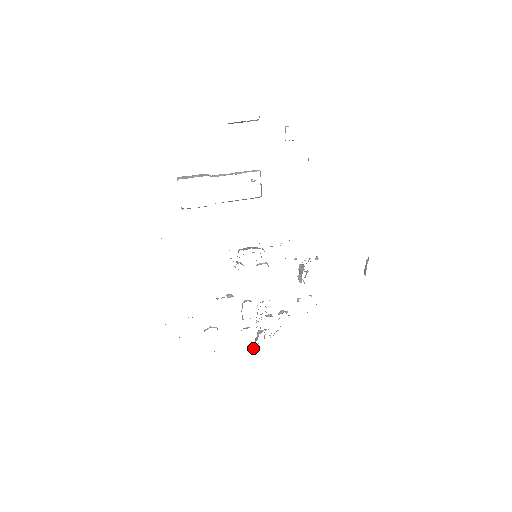
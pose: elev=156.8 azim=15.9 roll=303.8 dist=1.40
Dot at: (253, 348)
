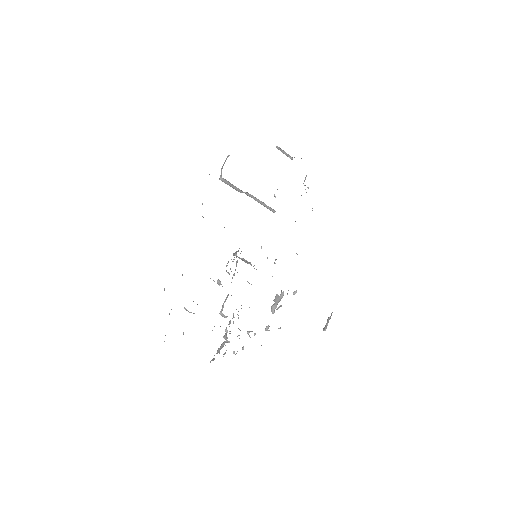
Dot at: (211, 360)
